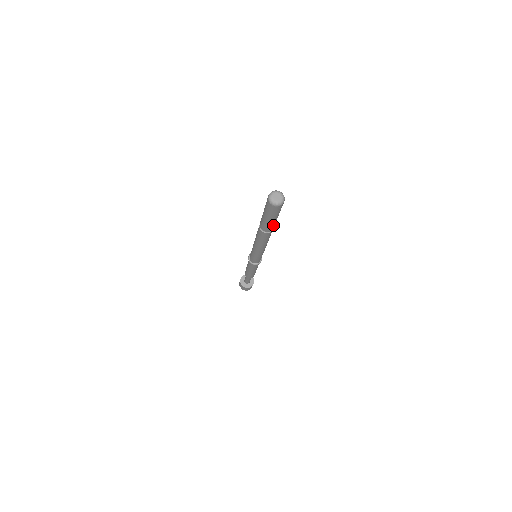
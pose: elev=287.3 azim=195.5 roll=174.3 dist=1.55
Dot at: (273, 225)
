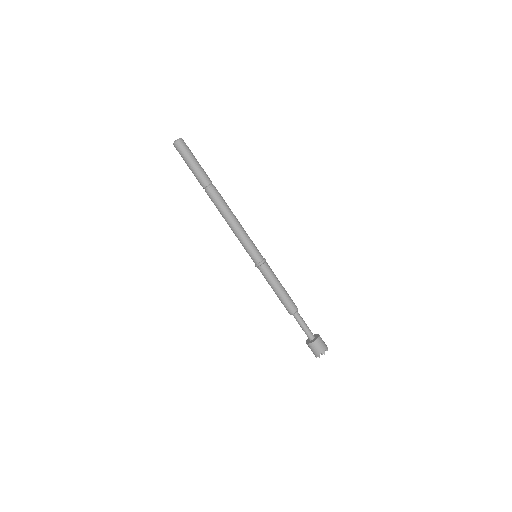
Dot at: (201, 176)
